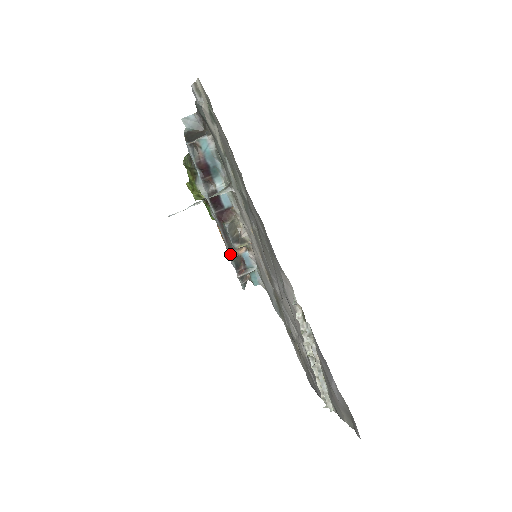
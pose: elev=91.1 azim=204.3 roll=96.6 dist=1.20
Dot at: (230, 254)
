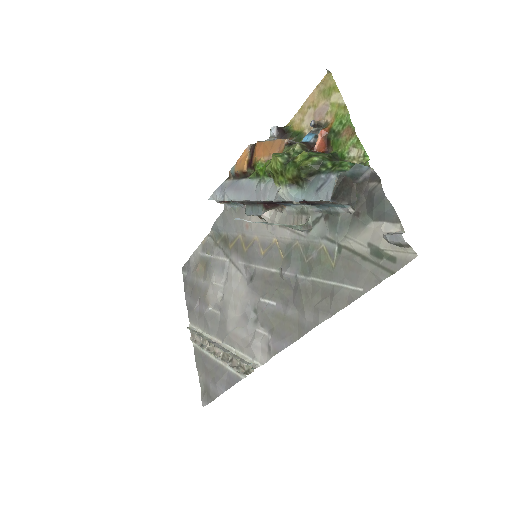
Dot at: occluded
